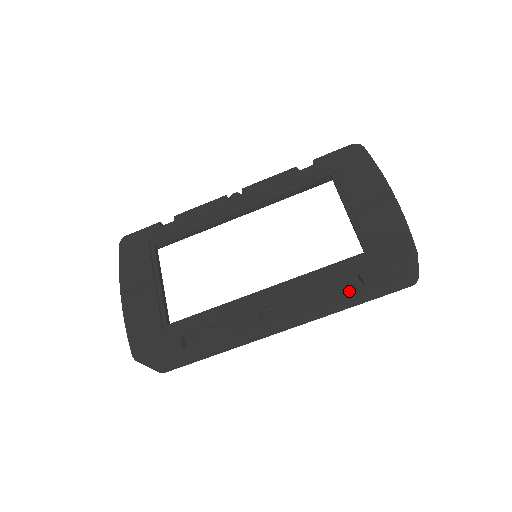
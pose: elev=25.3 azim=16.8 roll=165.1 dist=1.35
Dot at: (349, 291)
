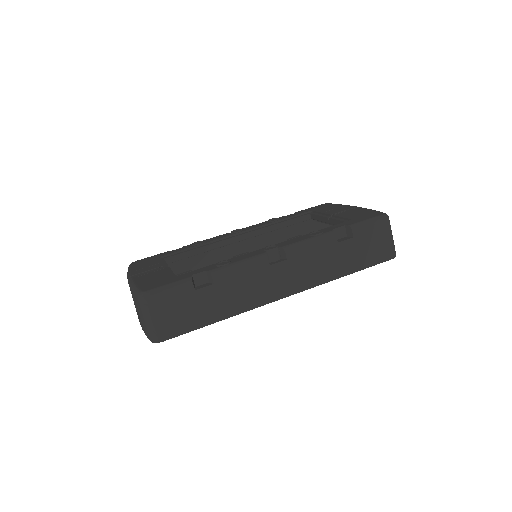
Dot at: (341, 241)
